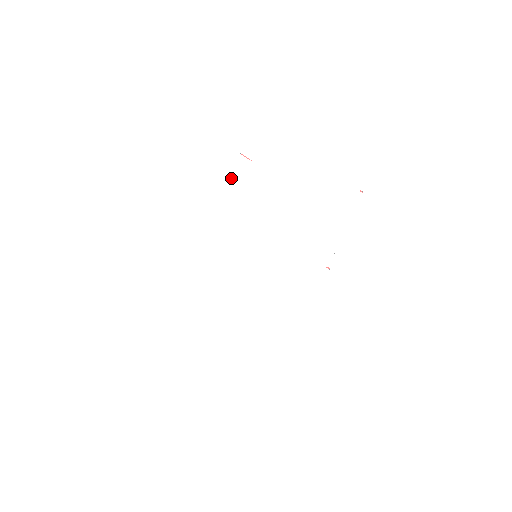
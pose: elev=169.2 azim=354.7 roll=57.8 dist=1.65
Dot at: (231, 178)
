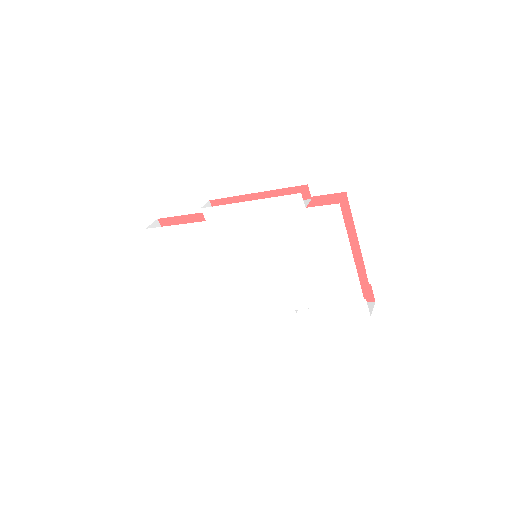
Dot at: (279, 203)
